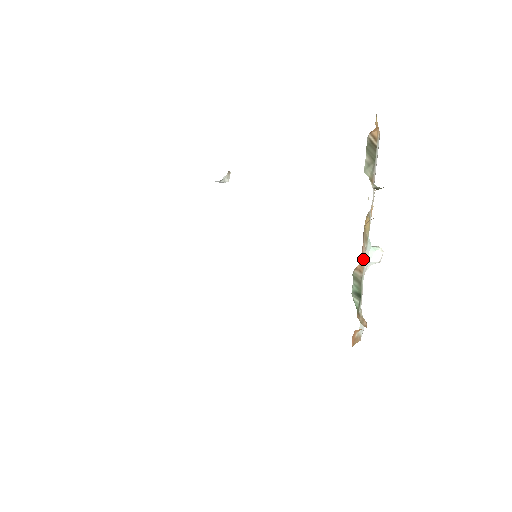
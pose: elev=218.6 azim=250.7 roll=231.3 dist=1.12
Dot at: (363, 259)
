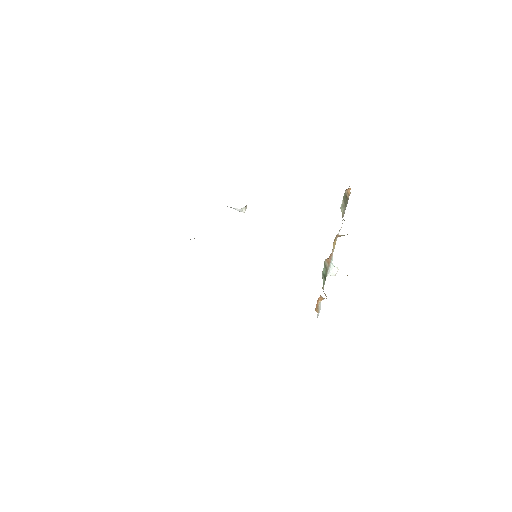
Dot at: (331, 257)
